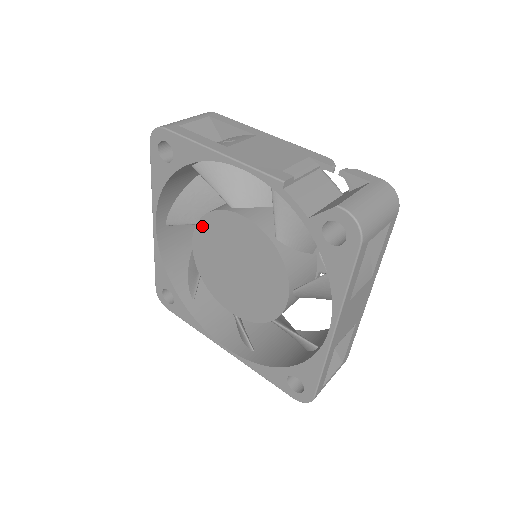
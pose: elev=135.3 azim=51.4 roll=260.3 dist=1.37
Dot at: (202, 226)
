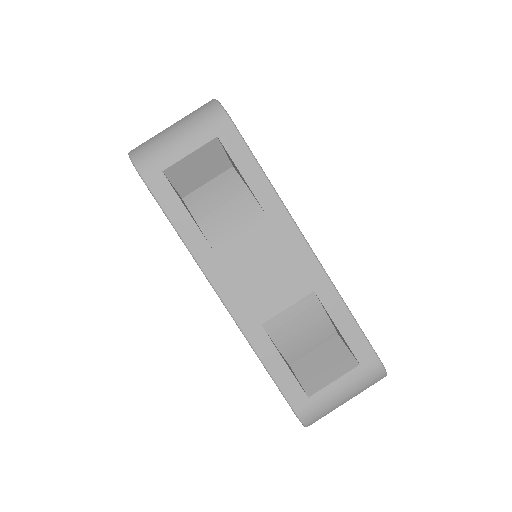
Dot at: occluded
